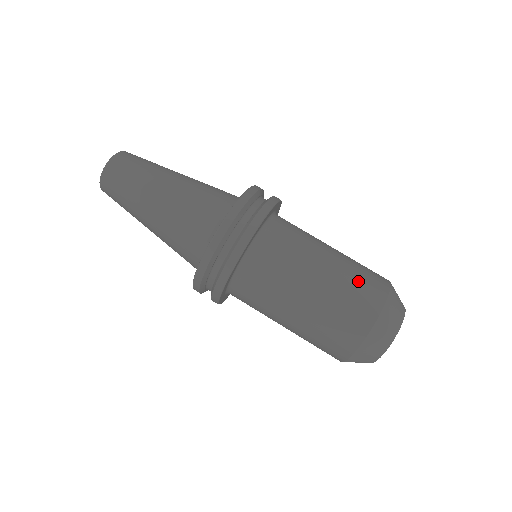
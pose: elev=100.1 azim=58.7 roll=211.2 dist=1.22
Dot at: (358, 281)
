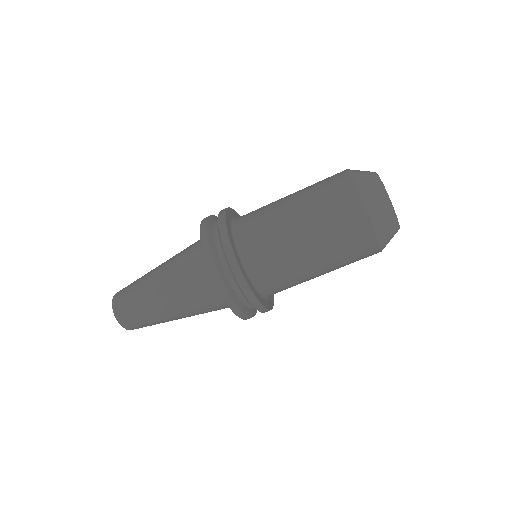
Dot at: (345, 245)
